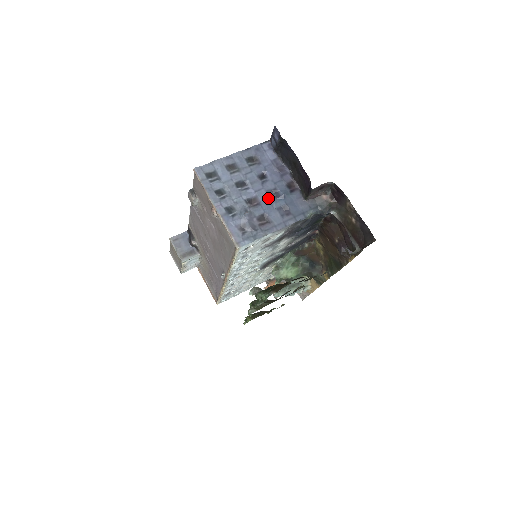
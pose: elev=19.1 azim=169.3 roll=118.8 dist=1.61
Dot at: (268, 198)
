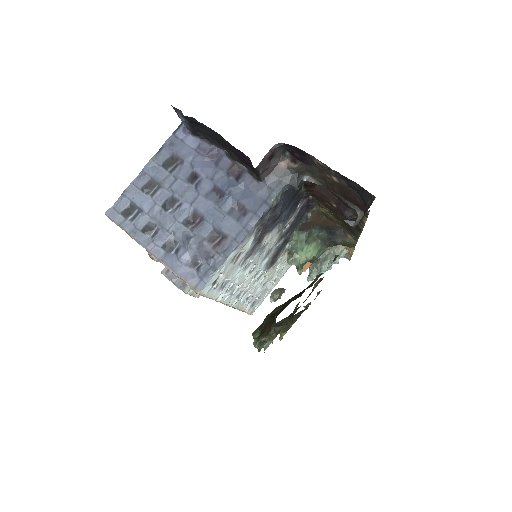
Dot at: (211, 204)
